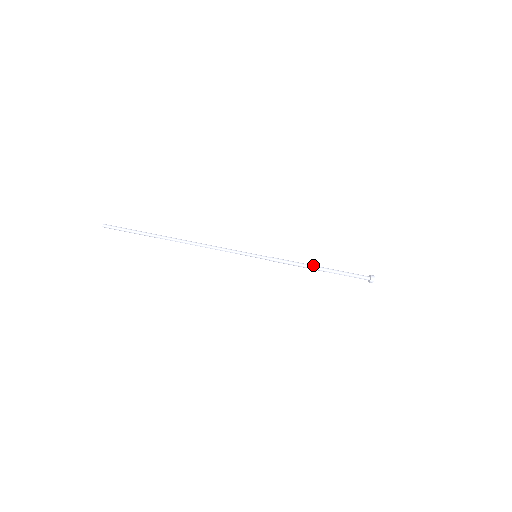
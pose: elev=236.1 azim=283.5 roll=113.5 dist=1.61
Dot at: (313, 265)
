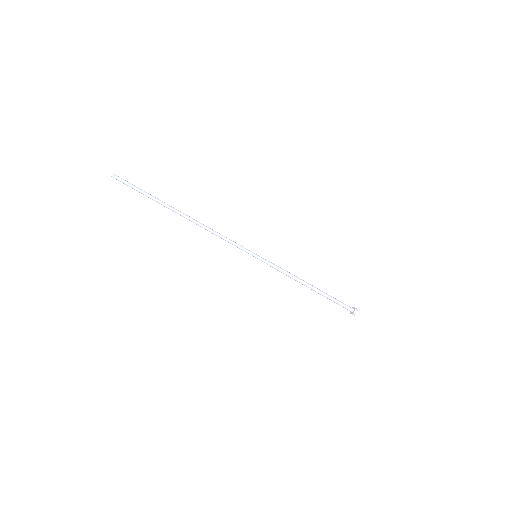
Dot at: (306, 282)
